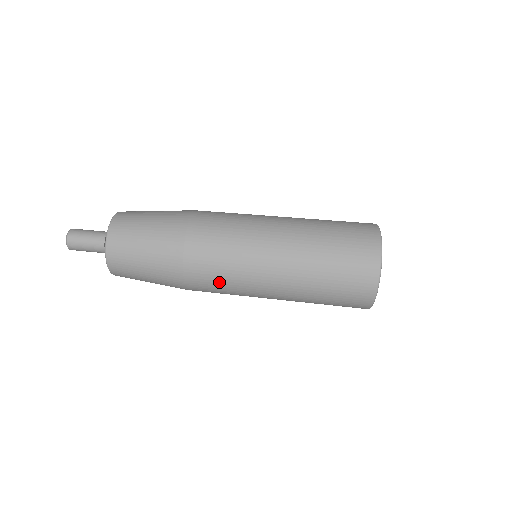
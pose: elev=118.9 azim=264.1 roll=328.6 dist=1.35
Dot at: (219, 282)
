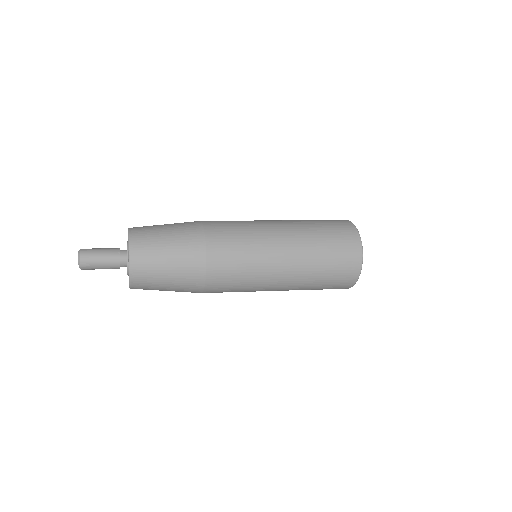
Dot at: (236, 233)
